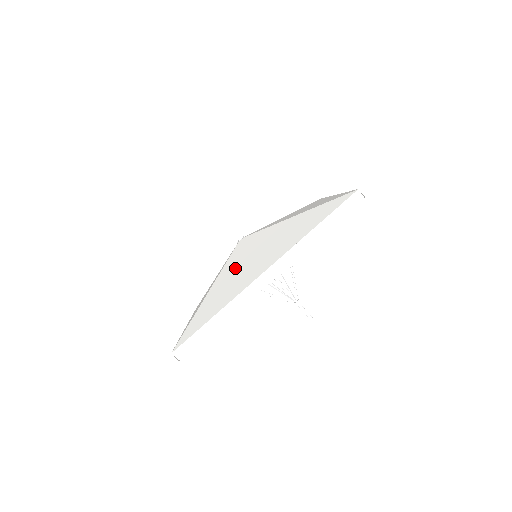
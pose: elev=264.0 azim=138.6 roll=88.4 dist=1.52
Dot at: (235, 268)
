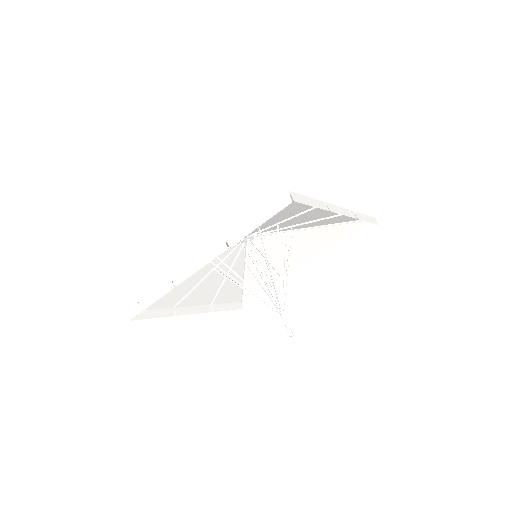
Dot at: occluded
